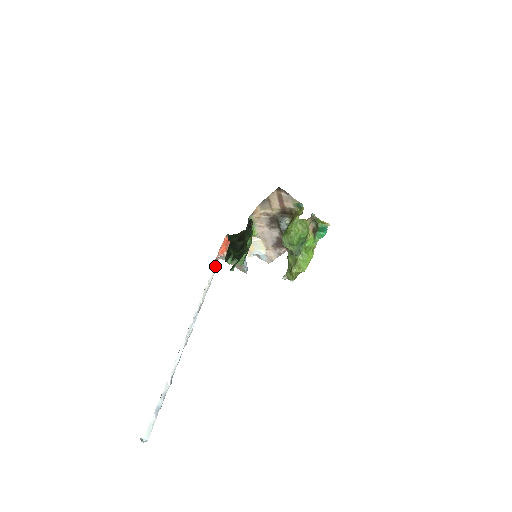
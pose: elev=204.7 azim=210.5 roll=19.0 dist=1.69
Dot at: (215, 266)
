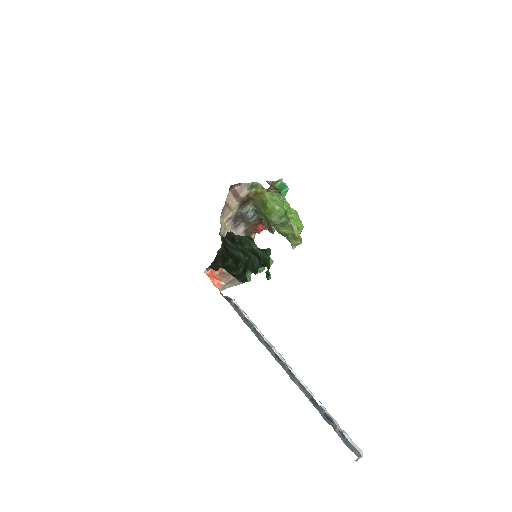
Dot at: (231, 298)
